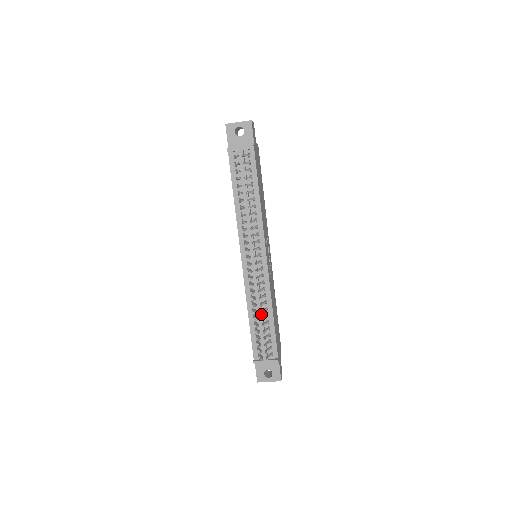
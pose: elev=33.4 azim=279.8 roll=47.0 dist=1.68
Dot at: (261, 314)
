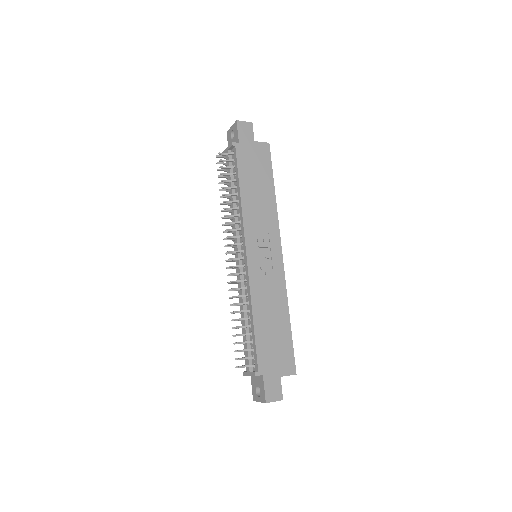
Dot at: (244, 316)
